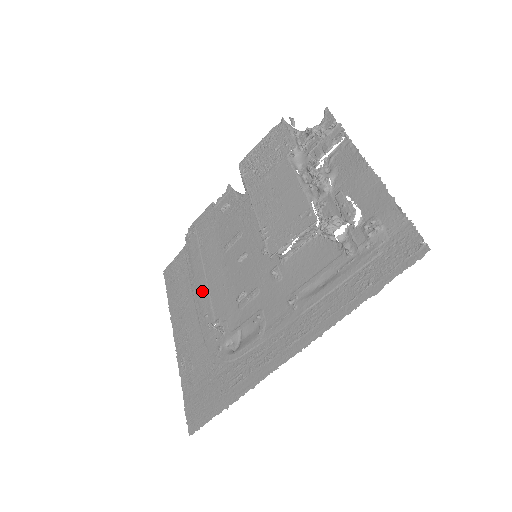
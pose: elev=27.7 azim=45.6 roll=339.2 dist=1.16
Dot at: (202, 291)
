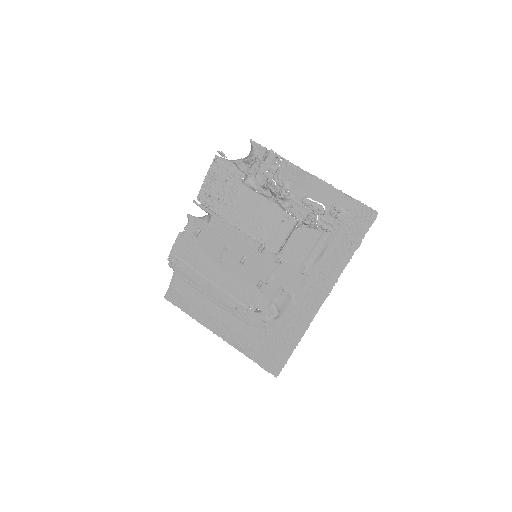
Dot at: (220, 295)
